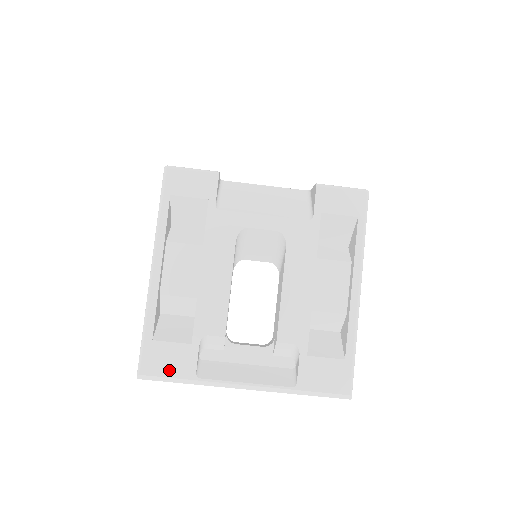
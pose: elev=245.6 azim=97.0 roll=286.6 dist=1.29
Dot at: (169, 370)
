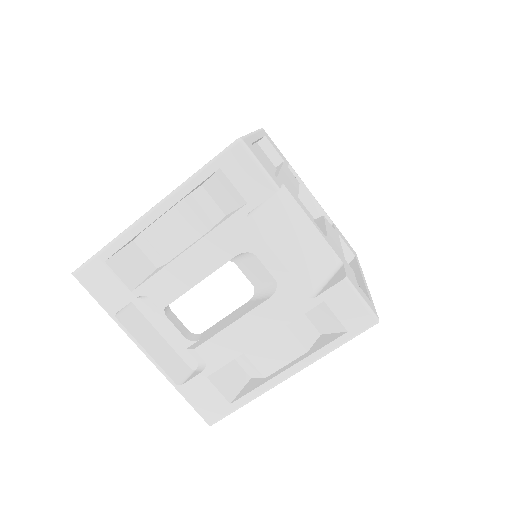
Dot at: (99, 292)
